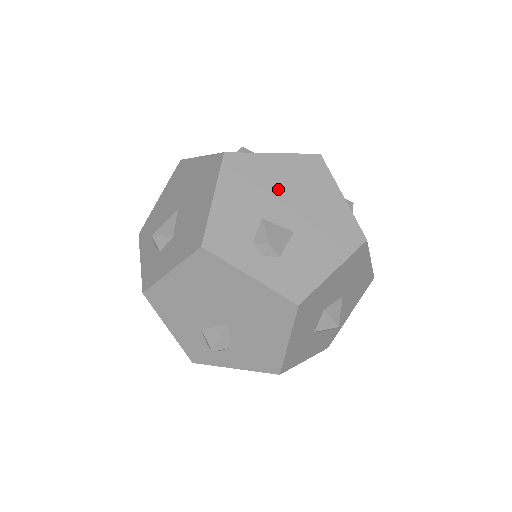
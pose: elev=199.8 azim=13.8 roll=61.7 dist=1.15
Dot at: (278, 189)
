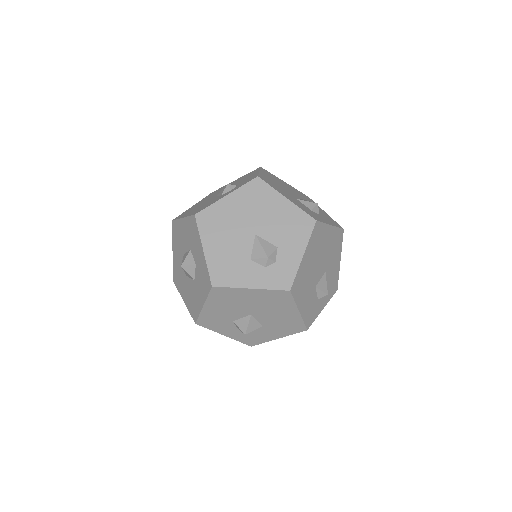
Dot at: (313, 267)
